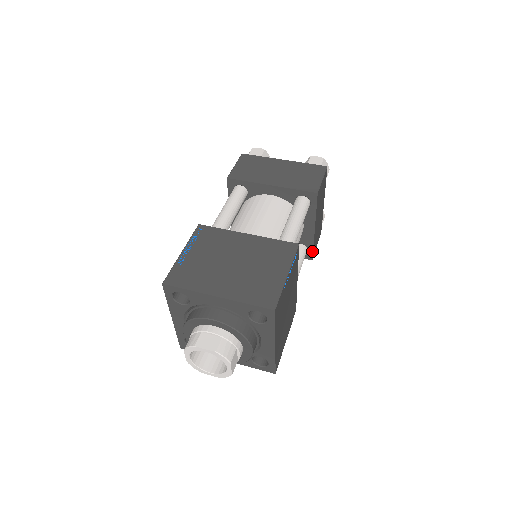
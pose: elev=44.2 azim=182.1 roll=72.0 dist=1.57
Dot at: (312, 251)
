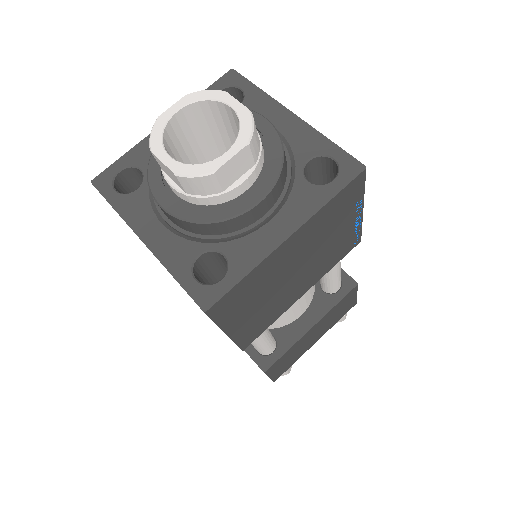
Dot at: (278, 358)
